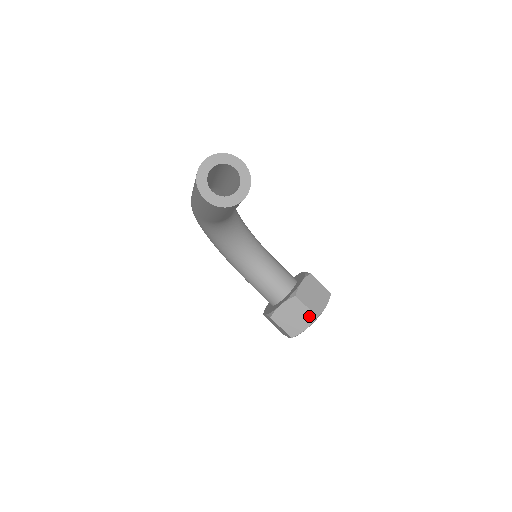
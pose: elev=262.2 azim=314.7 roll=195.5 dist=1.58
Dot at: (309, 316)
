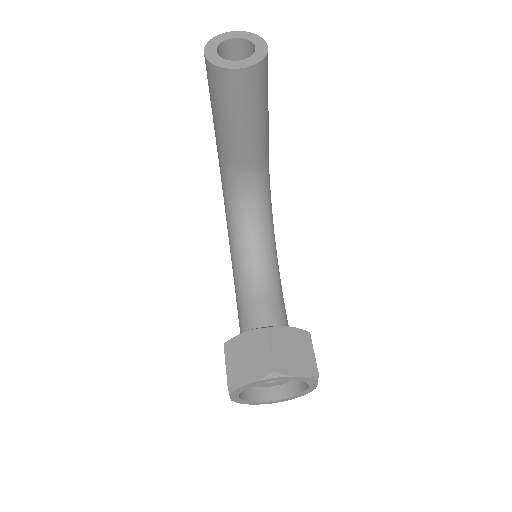
Dot at: (265, 365)
